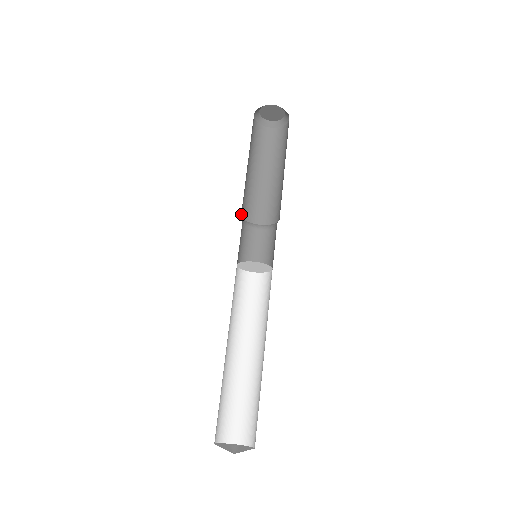
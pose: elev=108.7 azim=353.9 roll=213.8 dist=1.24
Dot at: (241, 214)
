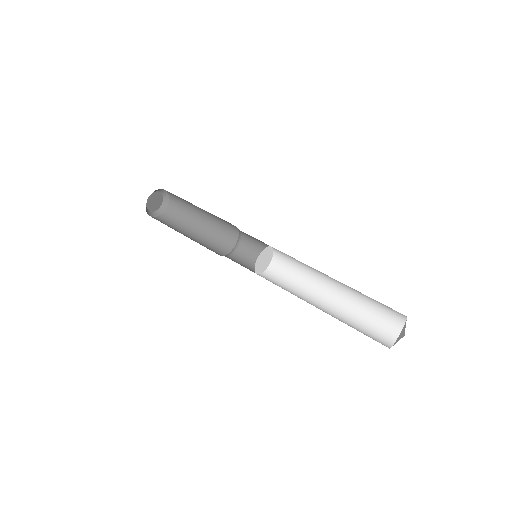
Dot at: occluded
